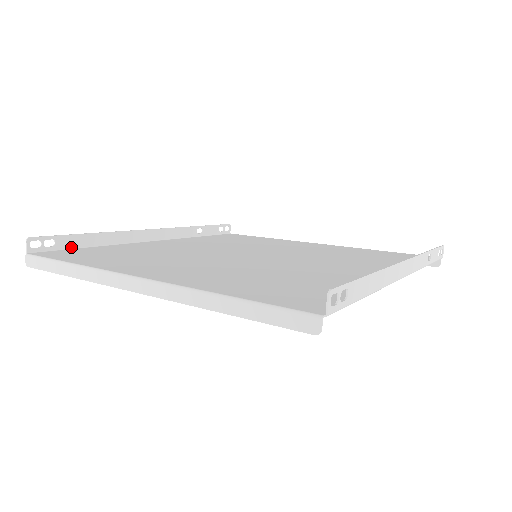
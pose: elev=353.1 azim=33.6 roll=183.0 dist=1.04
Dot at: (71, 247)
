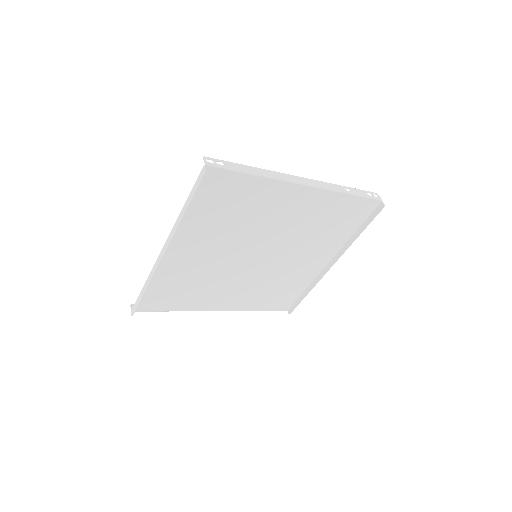
Dot at: (159, 310)
